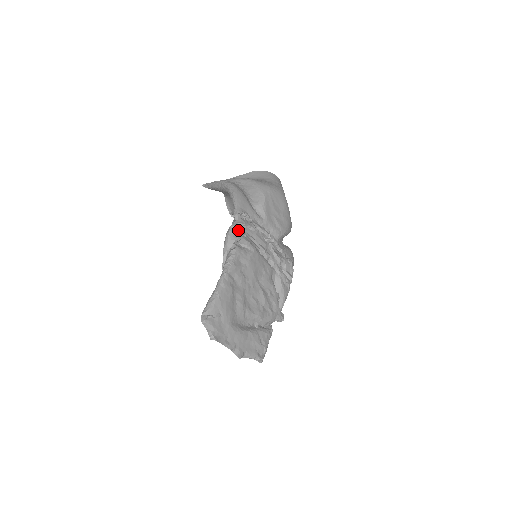
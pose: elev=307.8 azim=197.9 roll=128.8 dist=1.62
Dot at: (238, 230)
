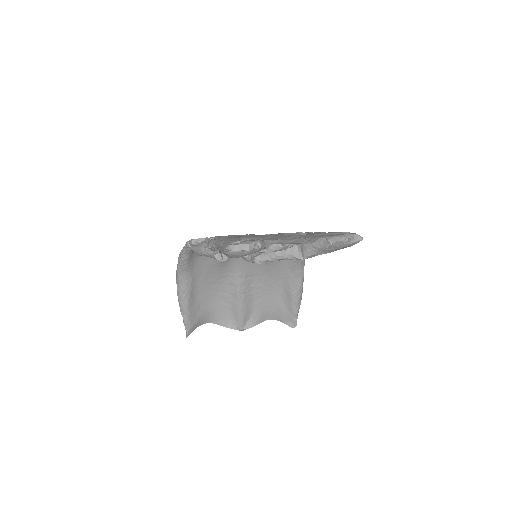
Dot at: occluded
